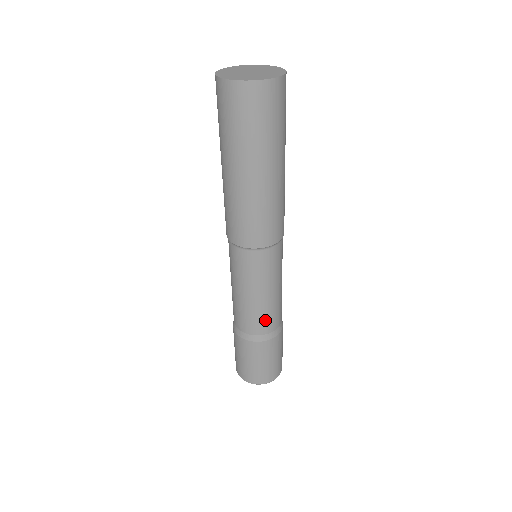
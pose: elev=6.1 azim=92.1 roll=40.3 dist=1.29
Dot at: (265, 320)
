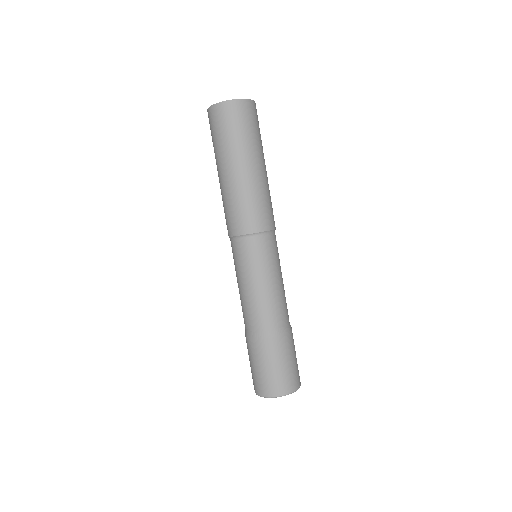
Dot at: (261, 314)
